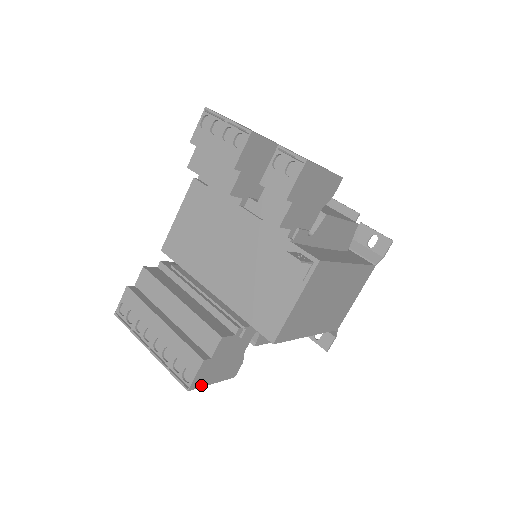
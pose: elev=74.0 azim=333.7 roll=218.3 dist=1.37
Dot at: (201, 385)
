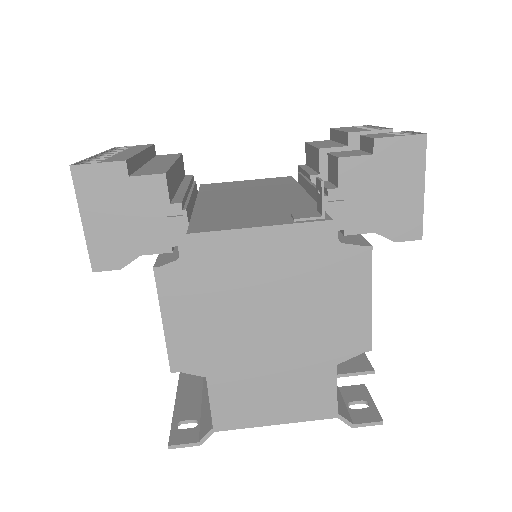
Dot at: (80, 192)
